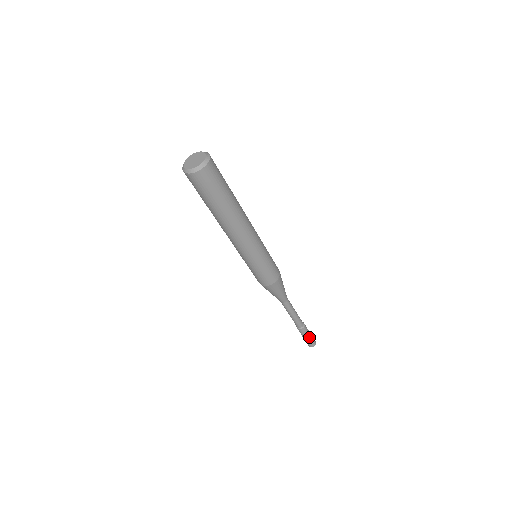
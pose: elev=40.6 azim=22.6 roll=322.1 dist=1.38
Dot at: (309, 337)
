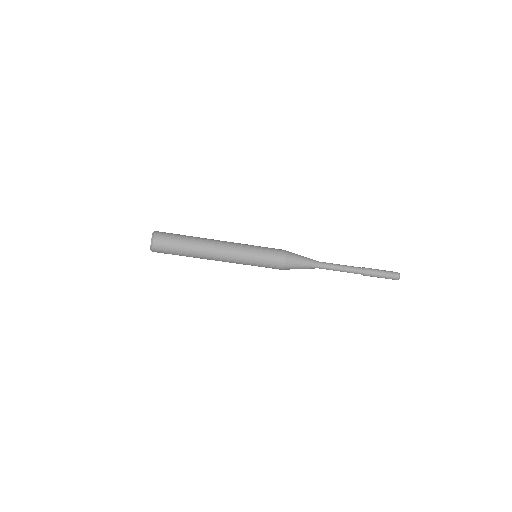
Dot at: (381, 277)
